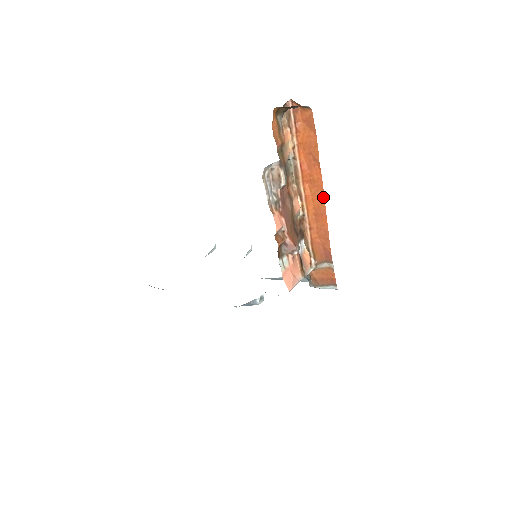
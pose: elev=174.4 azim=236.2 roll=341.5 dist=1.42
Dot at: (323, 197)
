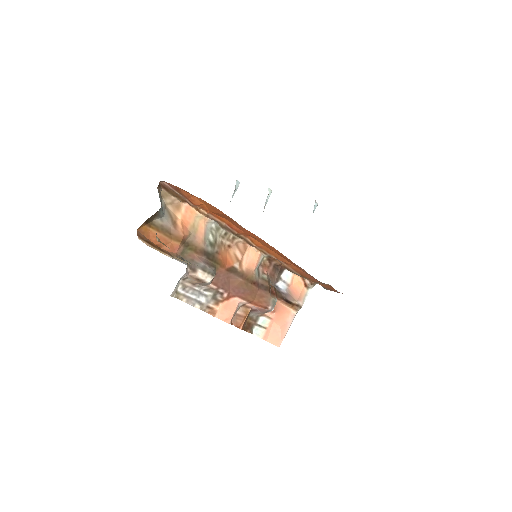
Dot at: (276, 250)
